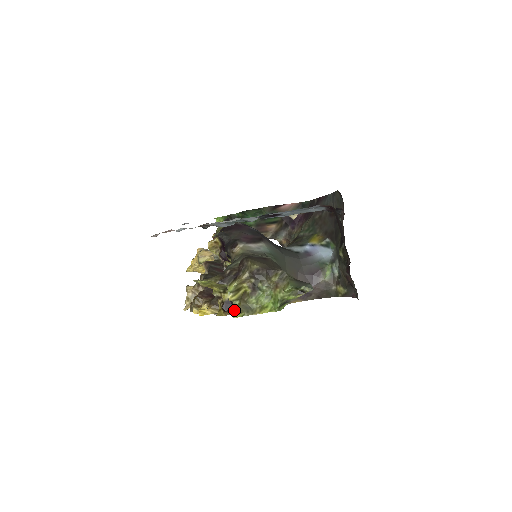
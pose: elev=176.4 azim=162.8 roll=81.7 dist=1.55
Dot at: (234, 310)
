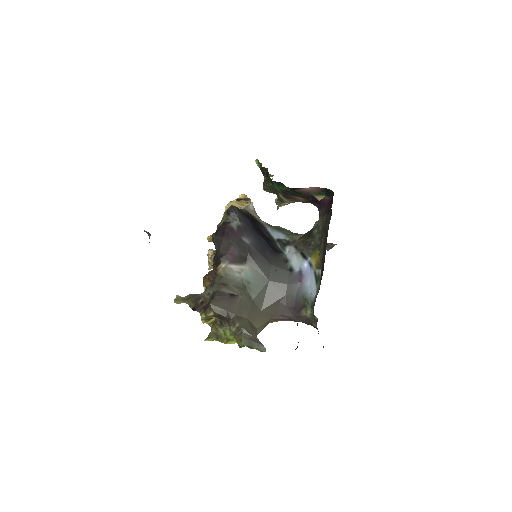
Dot at: occluded
